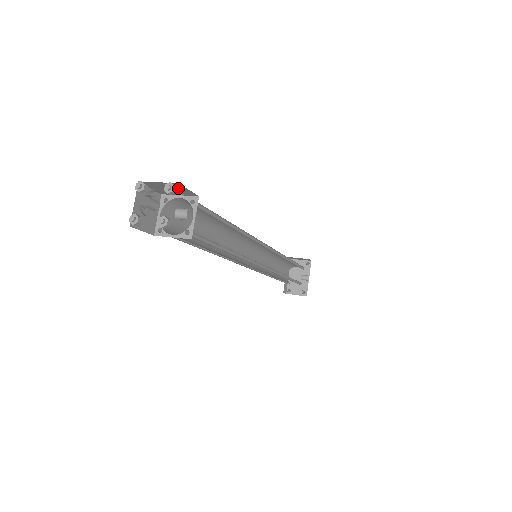
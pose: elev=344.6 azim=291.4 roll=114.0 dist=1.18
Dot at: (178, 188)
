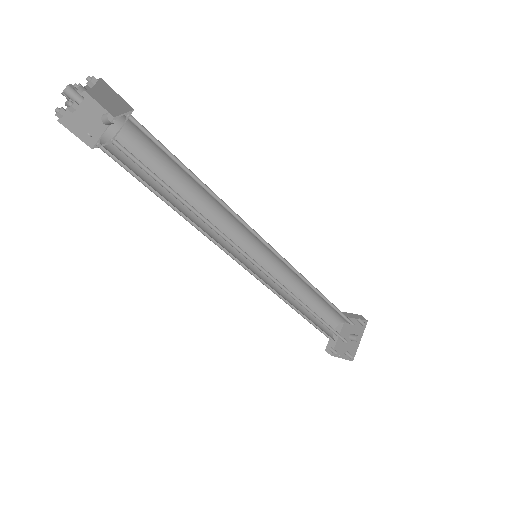
Dot at: (110, 93)
